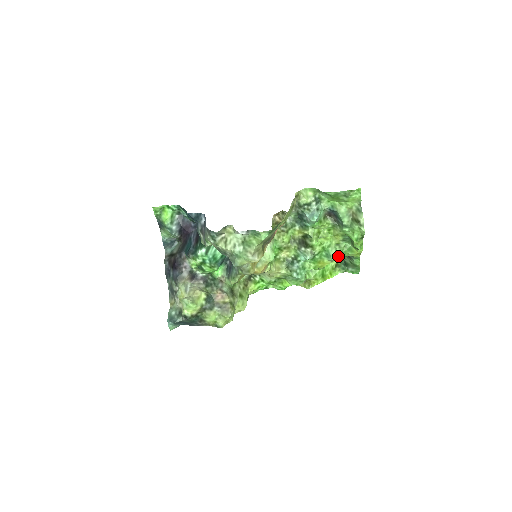
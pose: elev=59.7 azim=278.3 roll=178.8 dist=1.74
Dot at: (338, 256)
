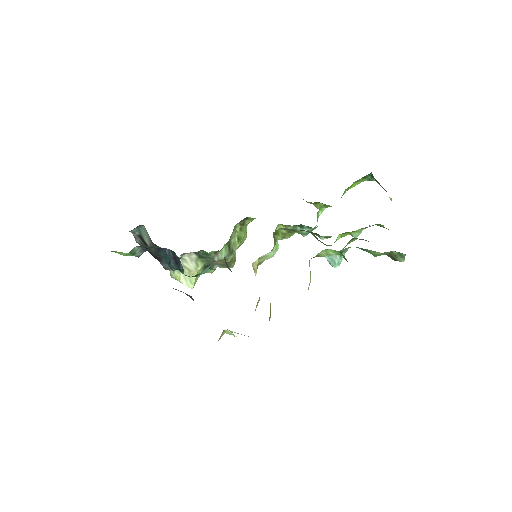
Dot at: occluded
